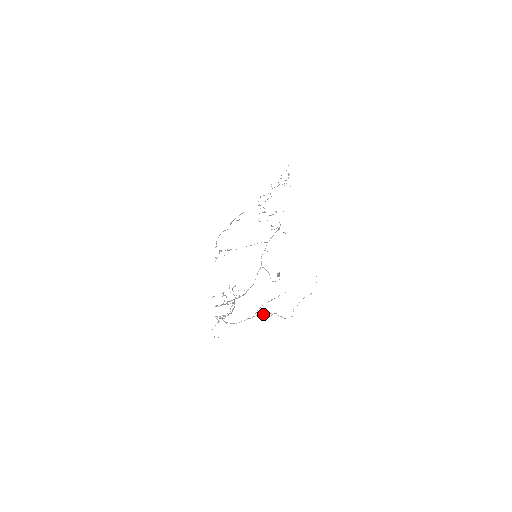
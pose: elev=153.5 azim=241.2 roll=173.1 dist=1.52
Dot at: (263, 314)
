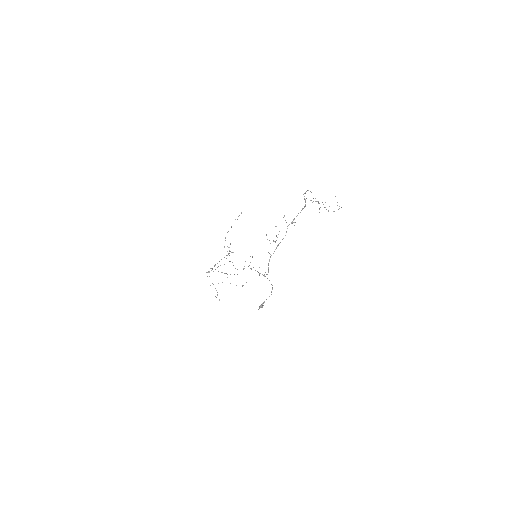
Dot at: (324, 207)
